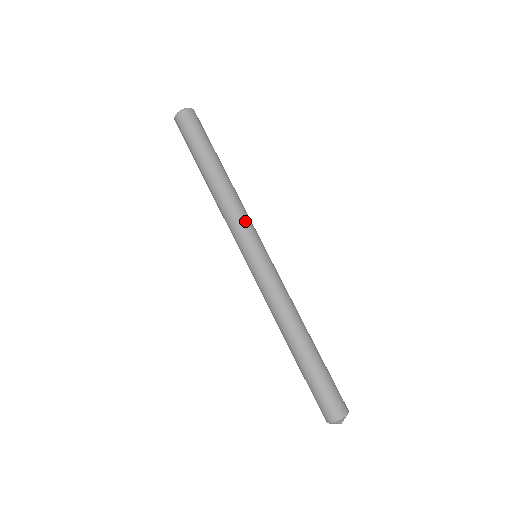
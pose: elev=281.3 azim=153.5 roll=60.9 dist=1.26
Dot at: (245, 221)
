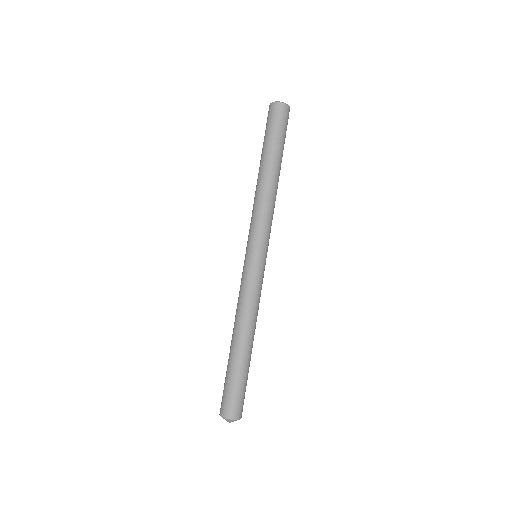
Dot at: (257, 223)
